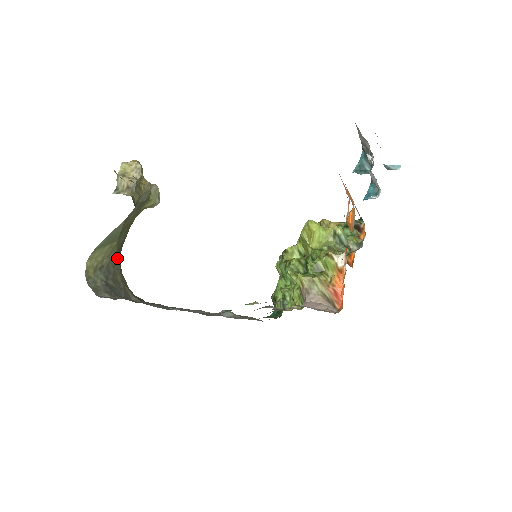
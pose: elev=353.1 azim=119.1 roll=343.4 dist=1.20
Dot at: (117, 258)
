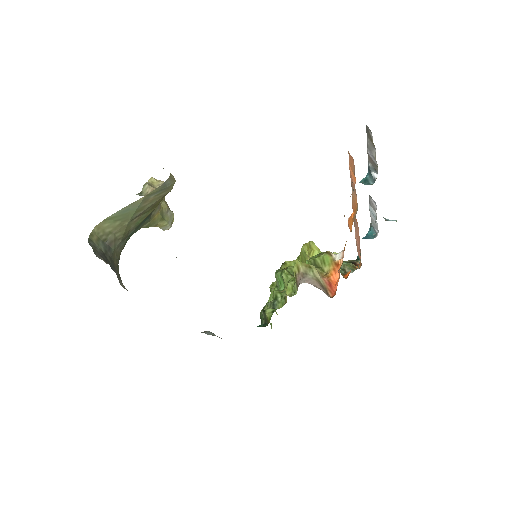
Dot at: (120, 244)
